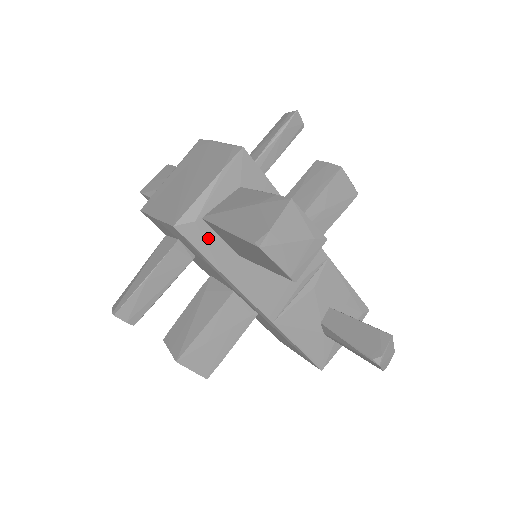
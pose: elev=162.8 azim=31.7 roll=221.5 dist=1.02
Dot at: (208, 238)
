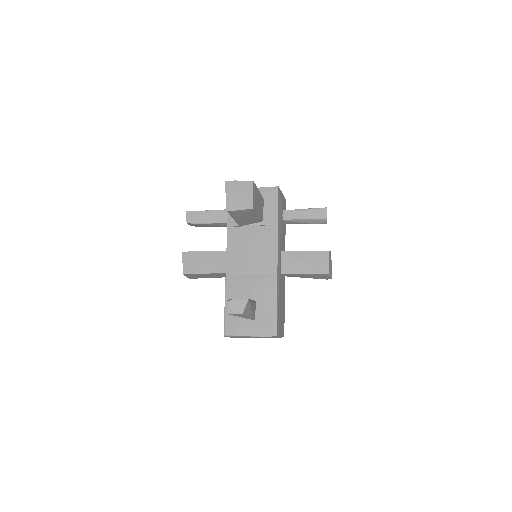
Dot at: occluded
